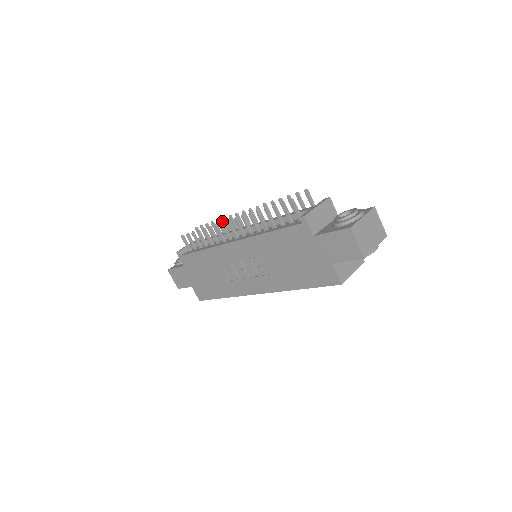
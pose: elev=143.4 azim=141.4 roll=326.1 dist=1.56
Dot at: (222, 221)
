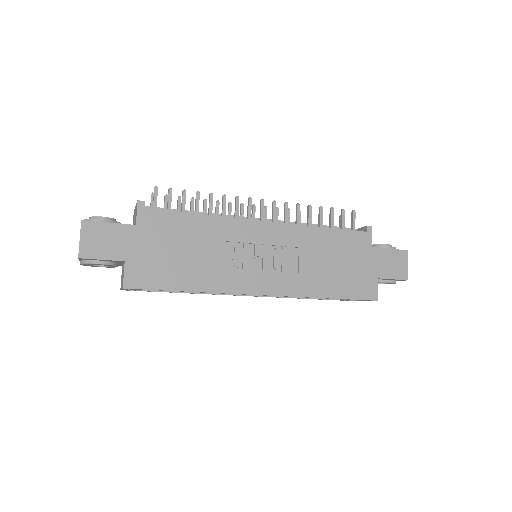
Dot at: (250, 197)
